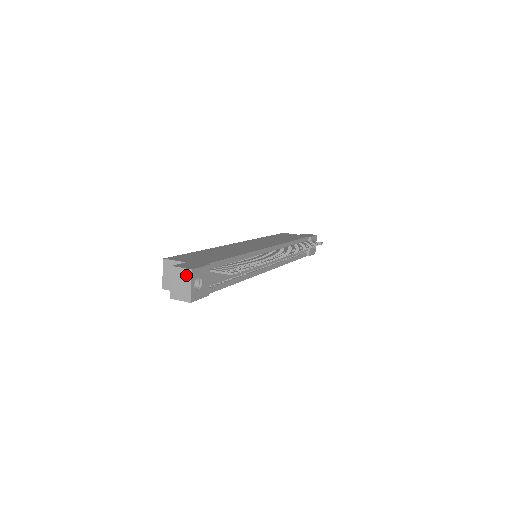
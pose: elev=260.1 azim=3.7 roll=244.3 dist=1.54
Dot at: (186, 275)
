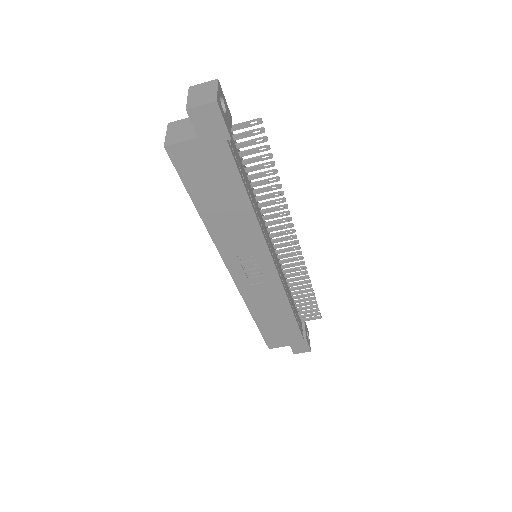
Dot at: (210, 85)
